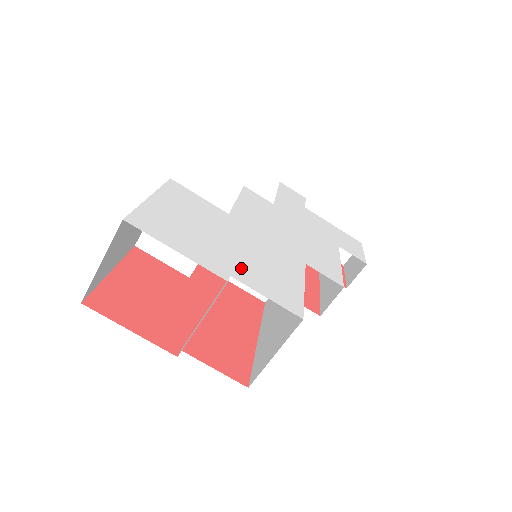
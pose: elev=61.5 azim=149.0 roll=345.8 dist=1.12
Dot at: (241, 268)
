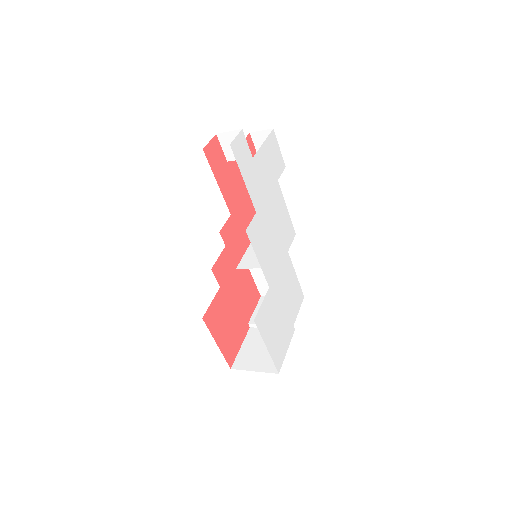
Dot at: (291, 314)
